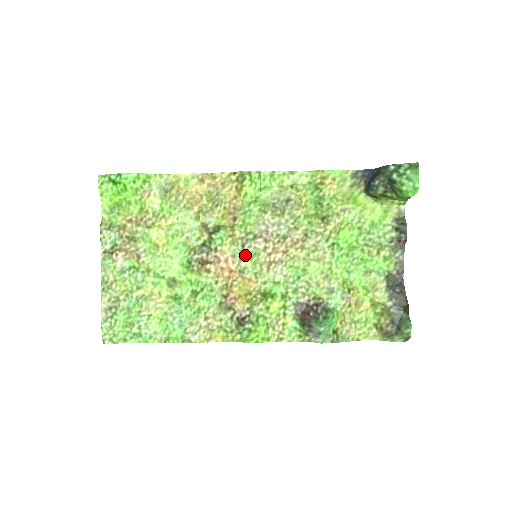
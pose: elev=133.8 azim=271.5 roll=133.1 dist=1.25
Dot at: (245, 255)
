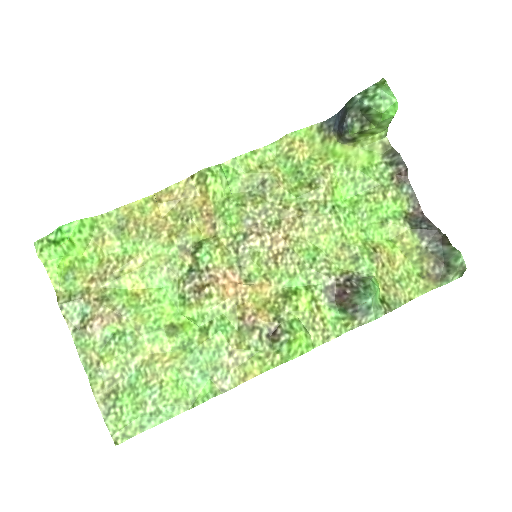
Dot at: (243, 260)
